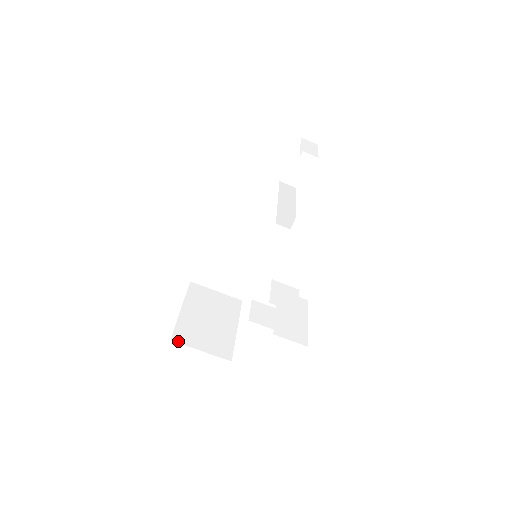
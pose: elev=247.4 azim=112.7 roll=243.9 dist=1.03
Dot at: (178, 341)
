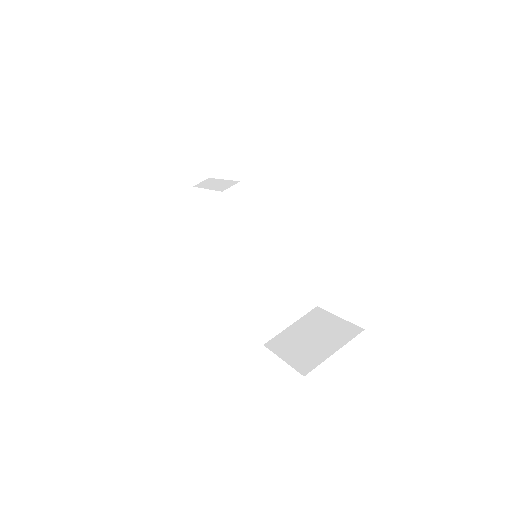
Dot at: occluded
